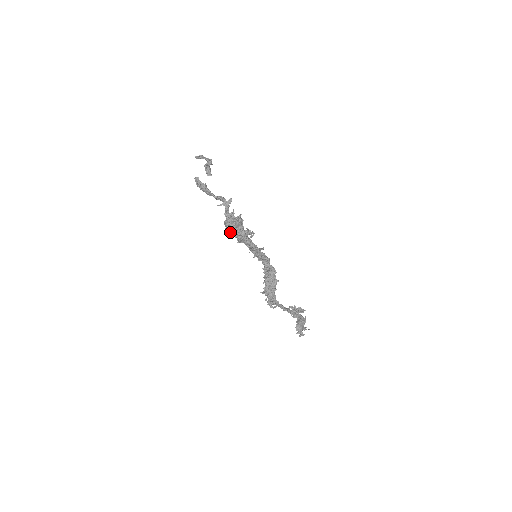
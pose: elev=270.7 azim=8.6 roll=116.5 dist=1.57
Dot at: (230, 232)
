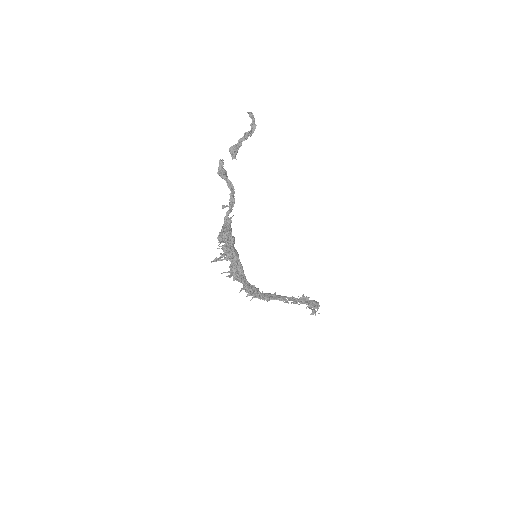
Dot at: occluded
